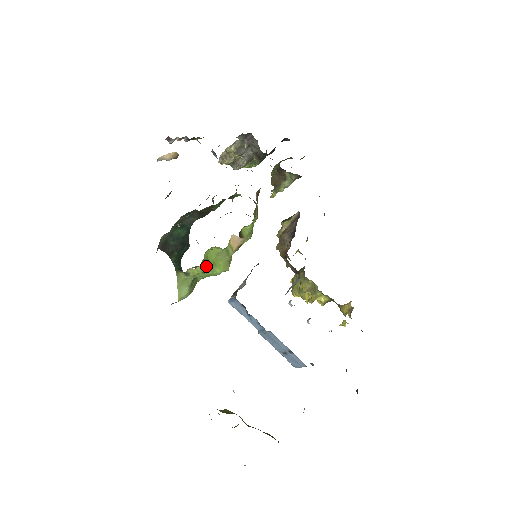
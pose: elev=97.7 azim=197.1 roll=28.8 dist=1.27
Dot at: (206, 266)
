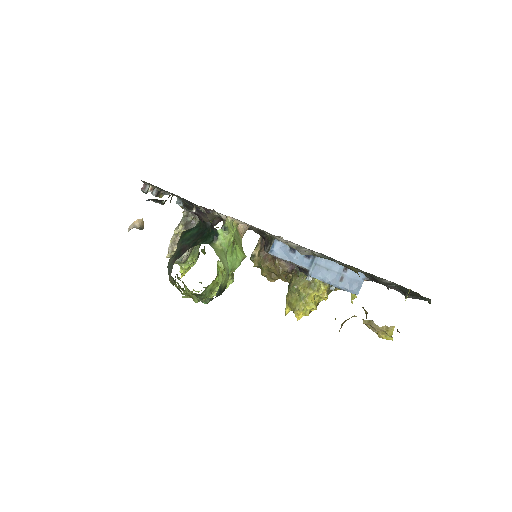
Dot at: occluded
